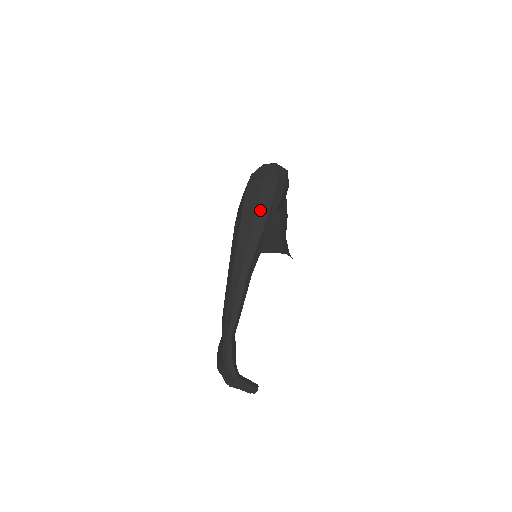
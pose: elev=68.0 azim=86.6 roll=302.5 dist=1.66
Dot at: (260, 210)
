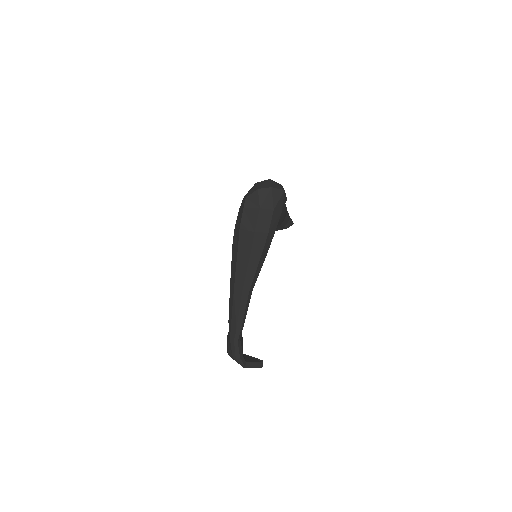
Dot at: (257, 240)
